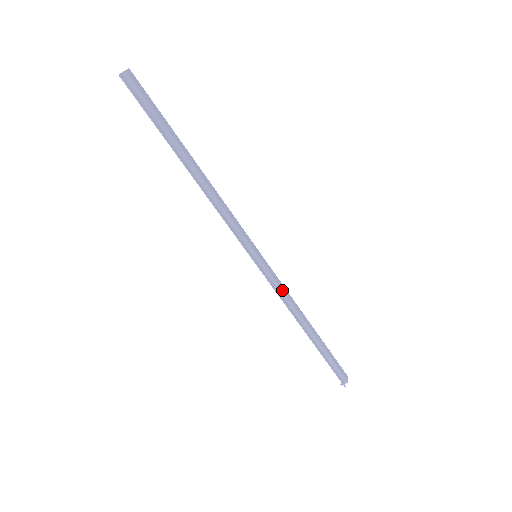
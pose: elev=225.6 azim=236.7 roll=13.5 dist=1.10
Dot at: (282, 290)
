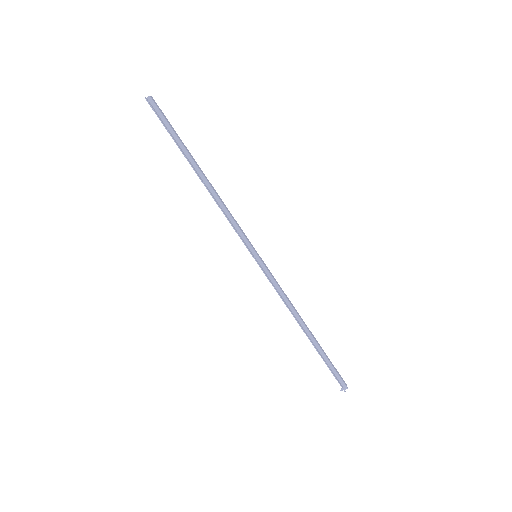
Dot at: (280, 289)
